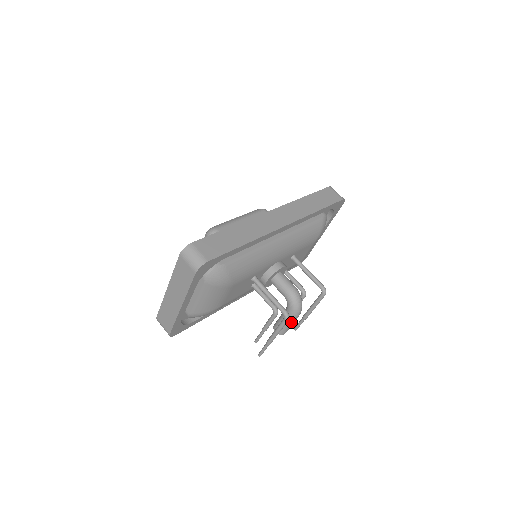
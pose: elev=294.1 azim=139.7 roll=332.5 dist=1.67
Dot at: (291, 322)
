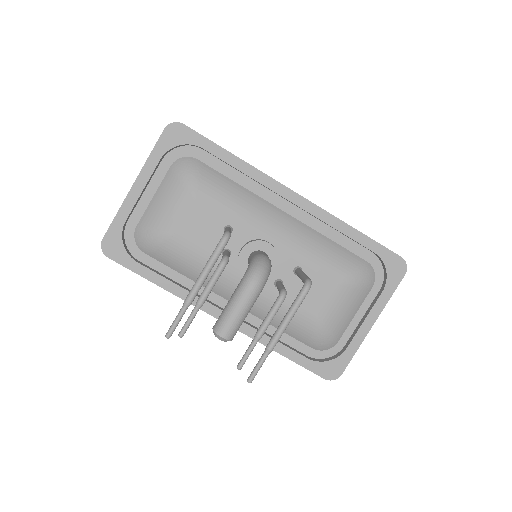
Dot at: (237, 301)
